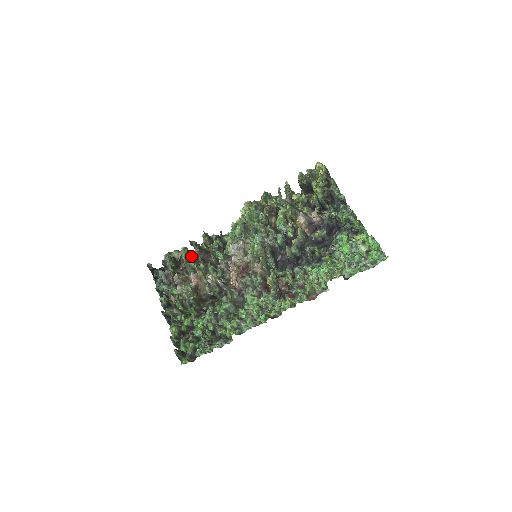
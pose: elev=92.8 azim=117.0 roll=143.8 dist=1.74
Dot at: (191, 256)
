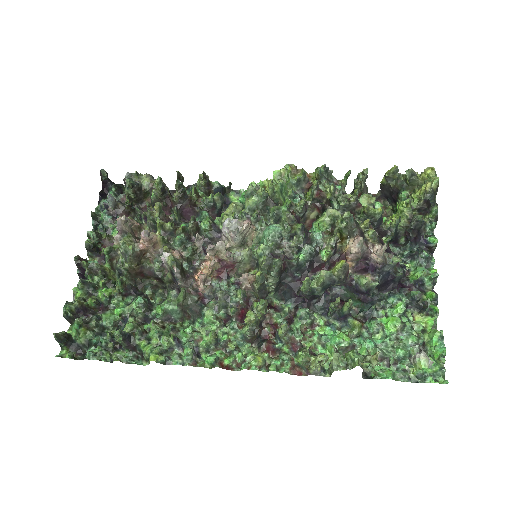
Dot at: (165, 197)
